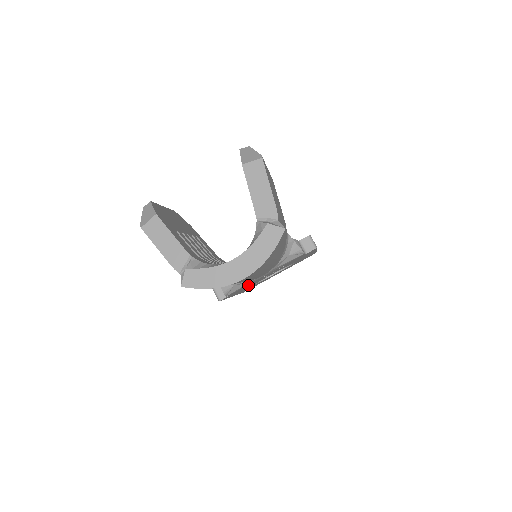
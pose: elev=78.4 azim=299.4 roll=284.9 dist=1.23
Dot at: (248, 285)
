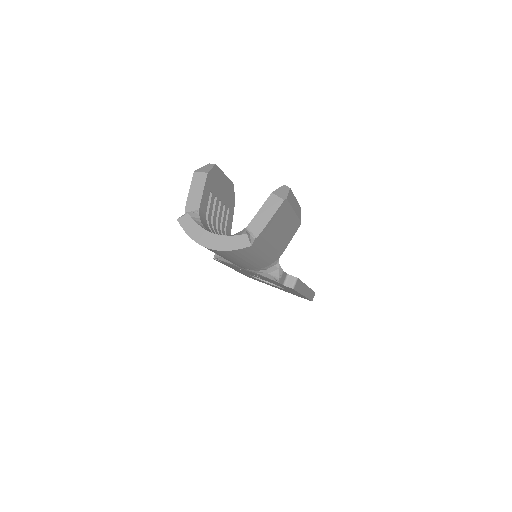
Dot at: occluded
